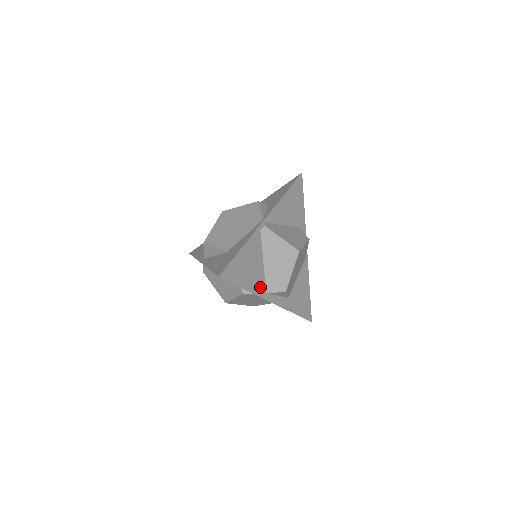
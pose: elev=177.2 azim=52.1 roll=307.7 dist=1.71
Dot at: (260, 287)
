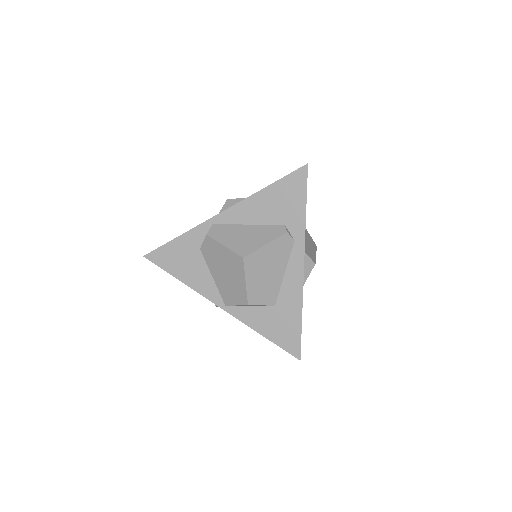
Dot at: occluded
